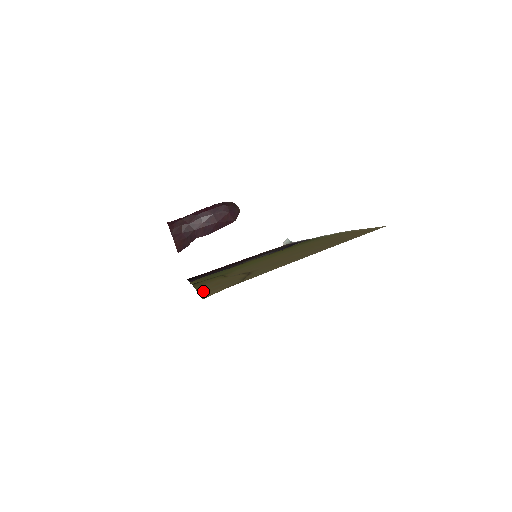
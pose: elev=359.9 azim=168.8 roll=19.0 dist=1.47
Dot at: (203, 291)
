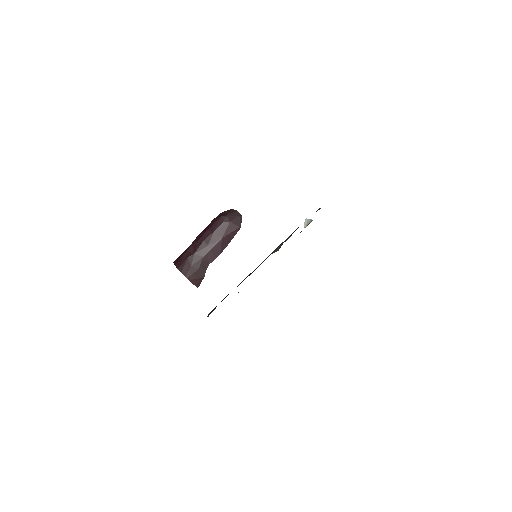
Dot at: occluded
